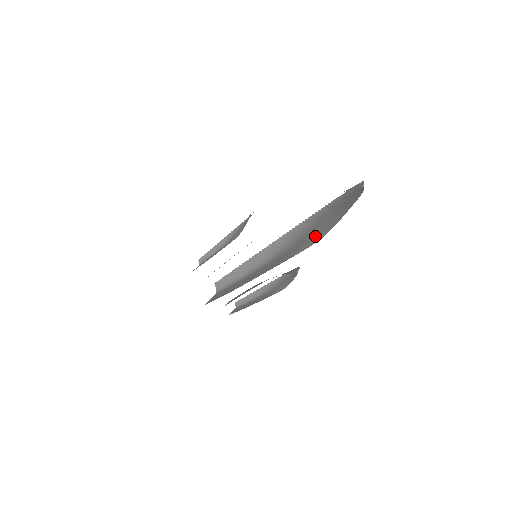
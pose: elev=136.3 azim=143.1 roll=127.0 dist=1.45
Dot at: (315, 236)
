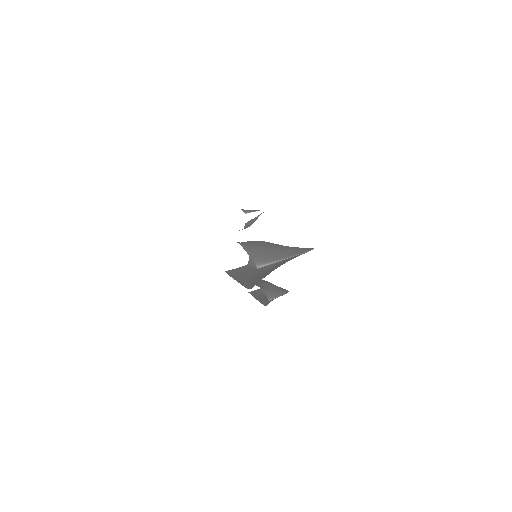
Dot at: (259, 280)
